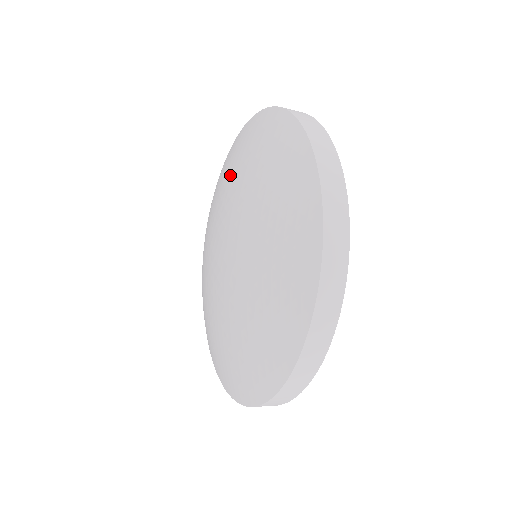
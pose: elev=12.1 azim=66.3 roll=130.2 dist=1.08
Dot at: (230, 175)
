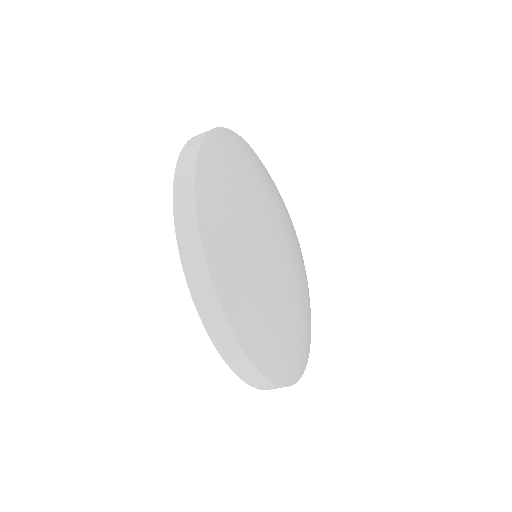
Dot at: occluded
